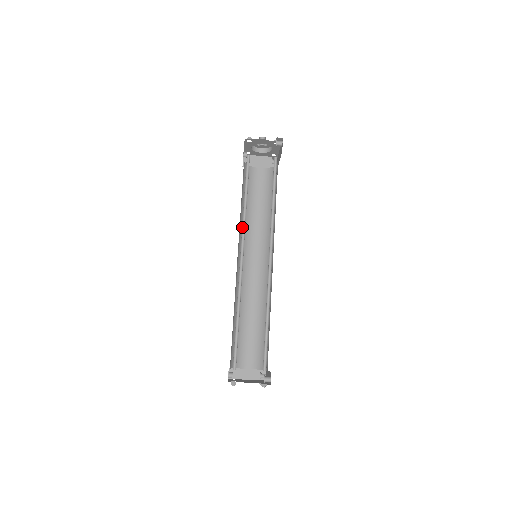
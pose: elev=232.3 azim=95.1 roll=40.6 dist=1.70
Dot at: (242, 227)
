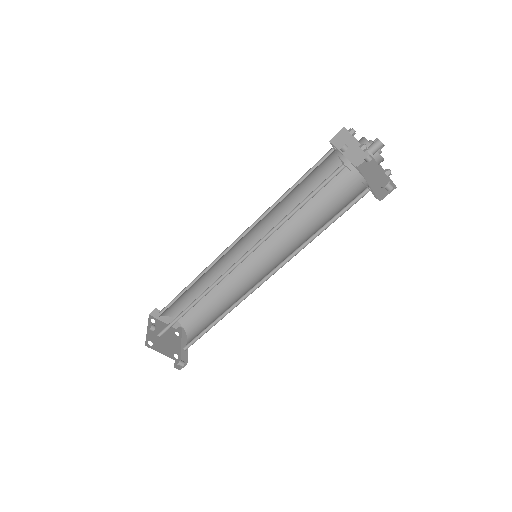
Dot at: occluded
